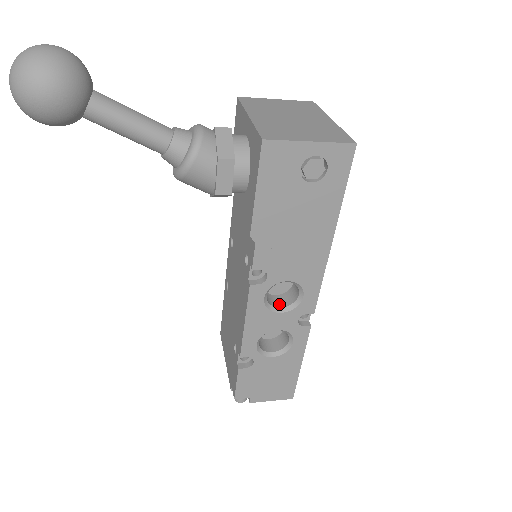
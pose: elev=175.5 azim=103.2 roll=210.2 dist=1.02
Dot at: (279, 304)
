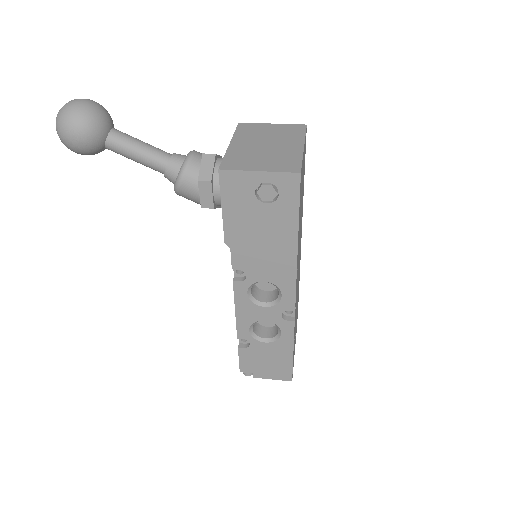
Dot at: (265, 299)
